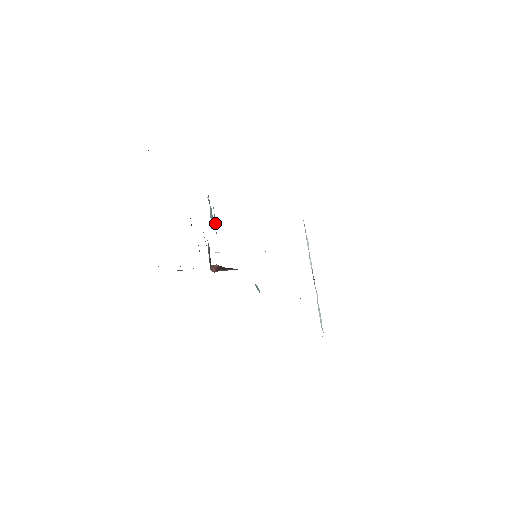
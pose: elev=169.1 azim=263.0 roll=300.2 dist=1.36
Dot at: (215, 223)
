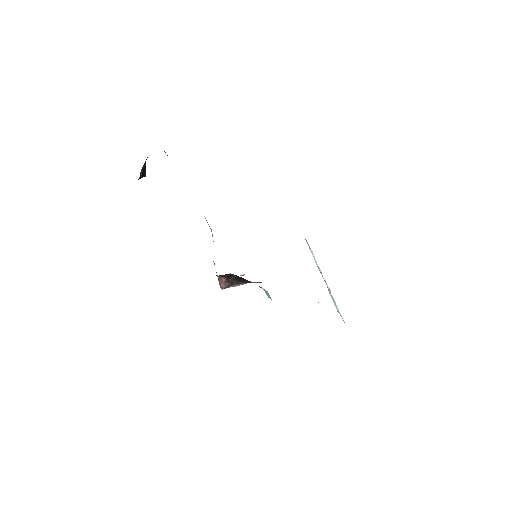
Dot at: occluded
